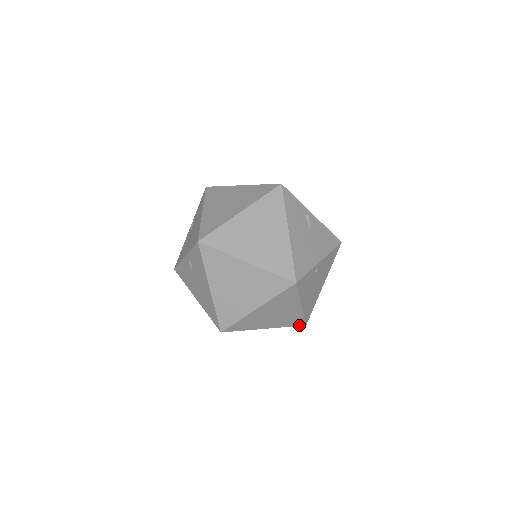
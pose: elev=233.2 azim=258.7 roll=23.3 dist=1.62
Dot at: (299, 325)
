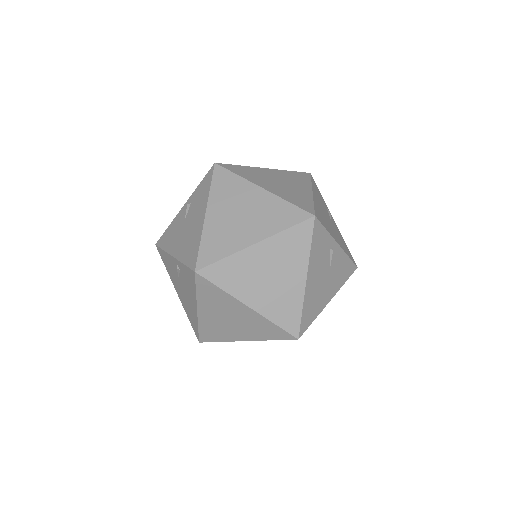
Dot at: (290, 332)
